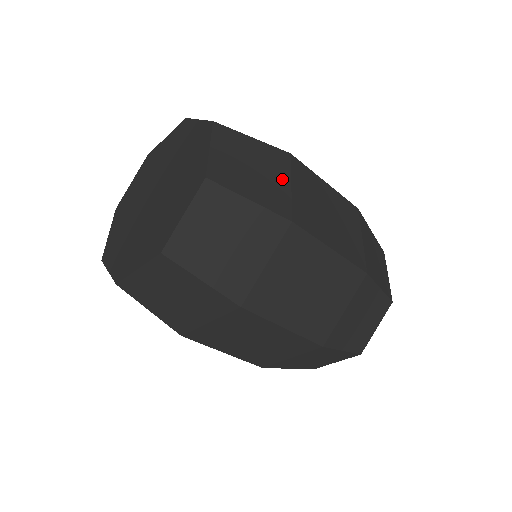
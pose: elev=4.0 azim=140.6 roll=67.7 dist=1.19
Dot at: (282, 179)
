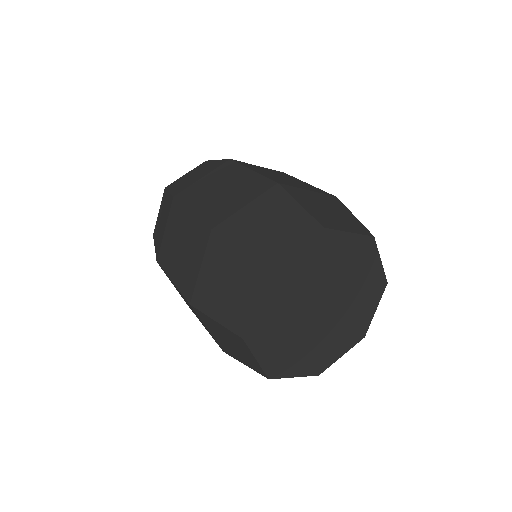
Dot at: occluded
